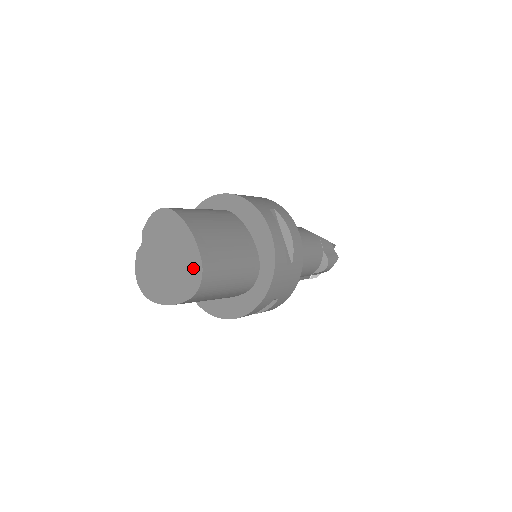
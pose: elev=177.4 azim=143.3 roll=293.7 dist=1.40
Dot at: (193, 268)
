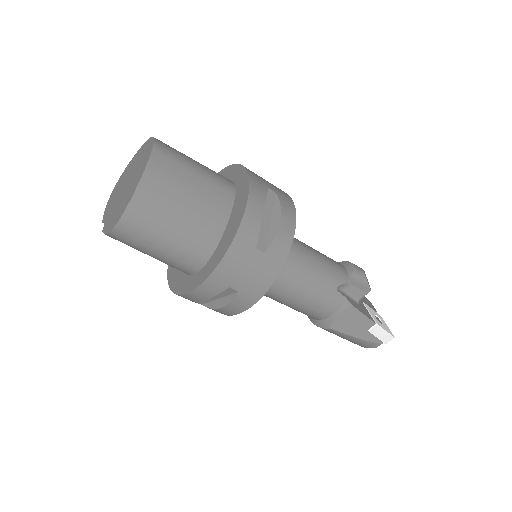
Dot at: (145, 149)
